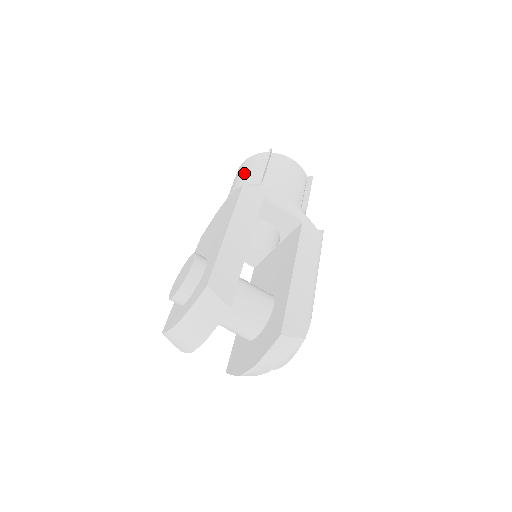
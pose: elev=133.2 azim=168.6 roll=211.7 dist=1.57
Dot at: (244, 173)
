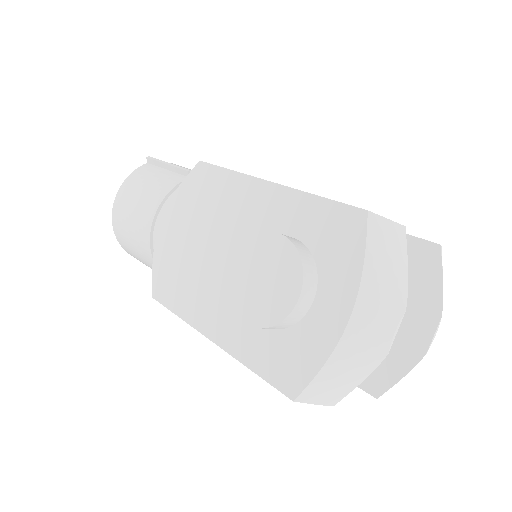
Dot at: (145, 189)
